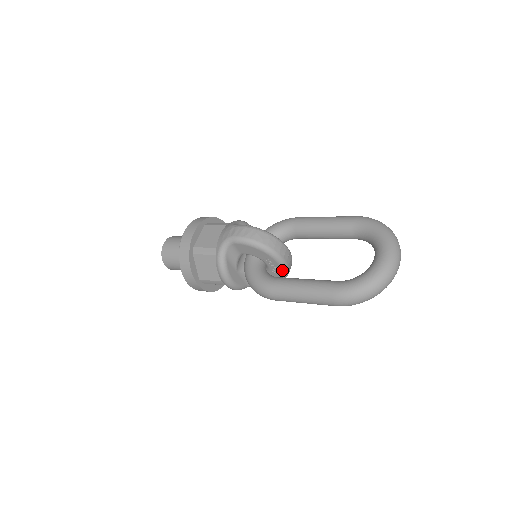
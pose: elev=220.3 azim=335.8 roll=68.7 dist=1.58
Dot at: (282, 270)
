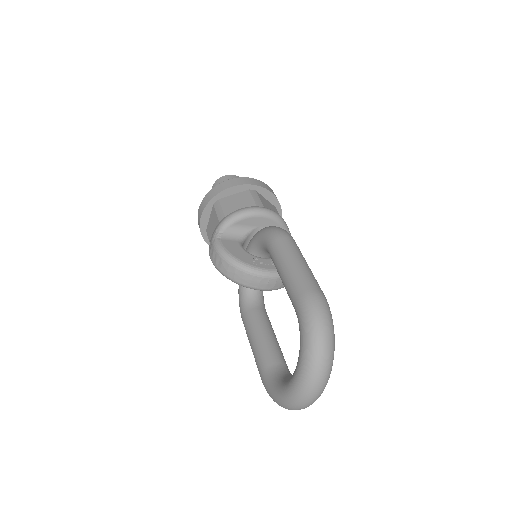
Dot at: occluded
